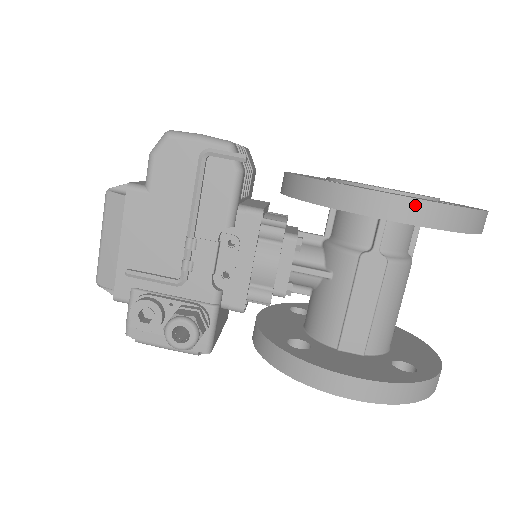
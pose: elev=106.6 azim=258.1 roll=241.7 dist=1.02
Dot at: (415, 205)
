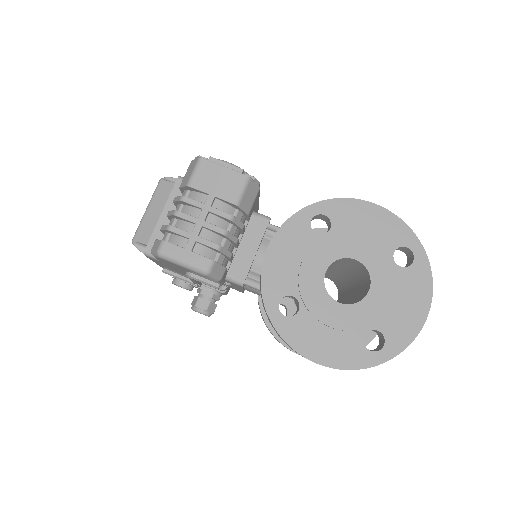
Dot at: (325, 366)
